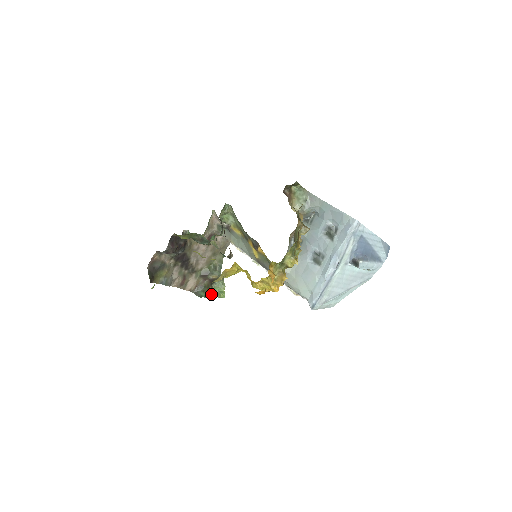
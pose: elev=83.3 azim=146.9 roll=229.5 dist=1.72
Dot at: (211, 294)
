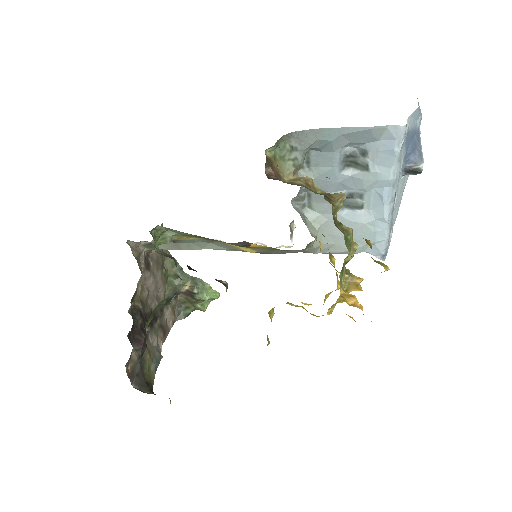
Dot at: (201, 305)
